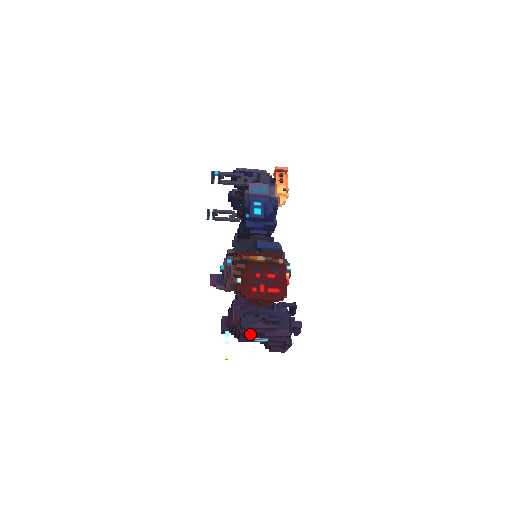
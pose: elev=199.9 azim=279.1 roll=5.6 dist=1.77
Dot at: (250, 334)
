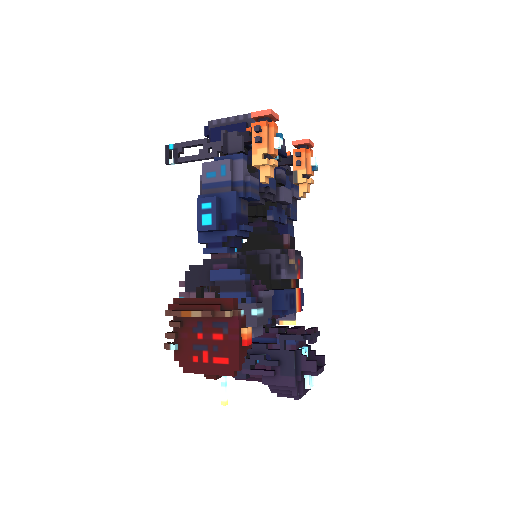
Dot at: occluded
